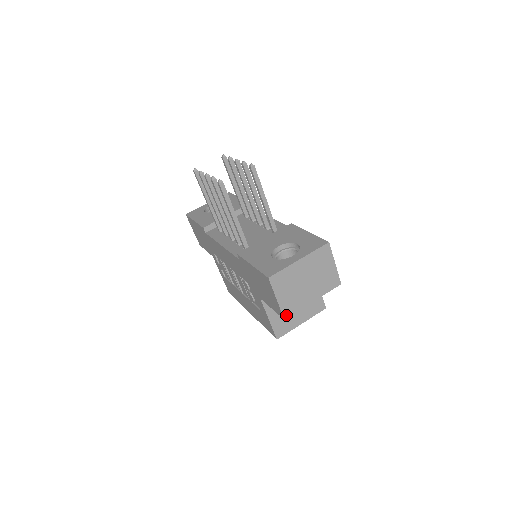
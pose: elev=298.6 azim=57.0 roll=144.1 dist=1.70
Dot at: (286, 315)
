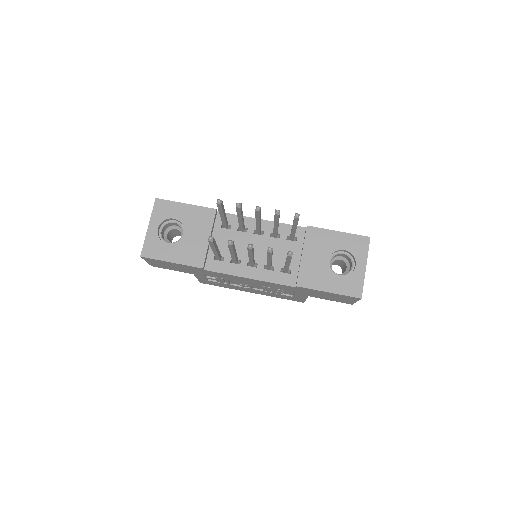
Dot at: occluded
